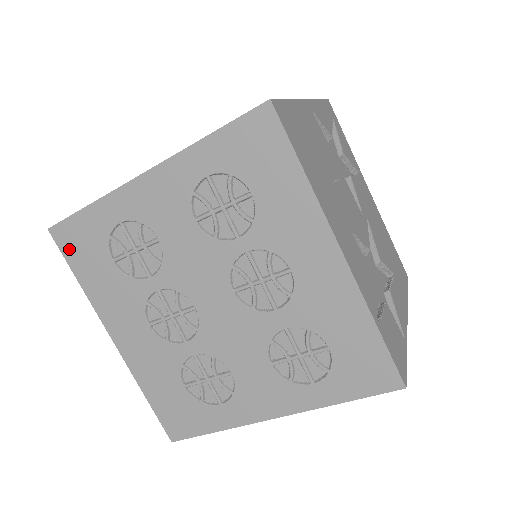
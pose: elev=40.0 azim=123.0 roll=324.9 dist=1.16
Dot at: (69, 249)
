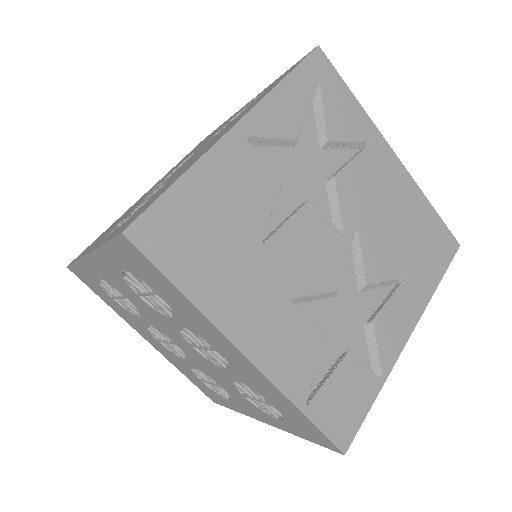
Dot at: (86, 282)
